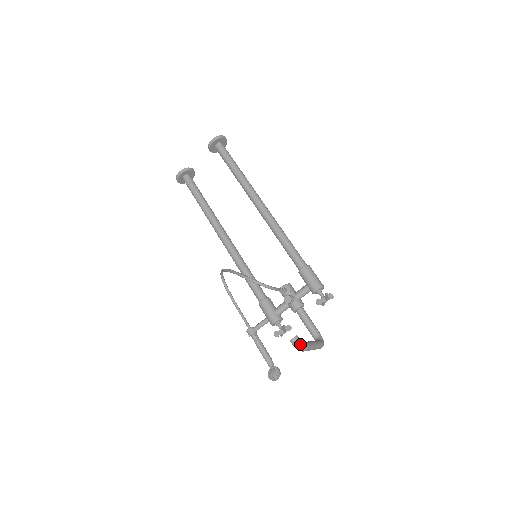
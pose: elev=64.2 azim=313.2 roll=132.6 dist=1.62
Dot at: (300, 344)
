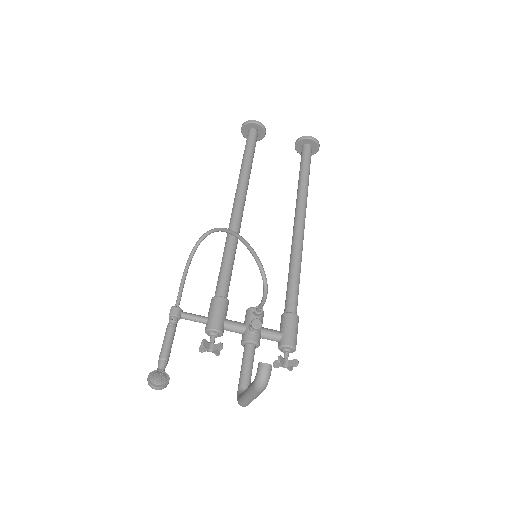
Dot at: (268, 378)
